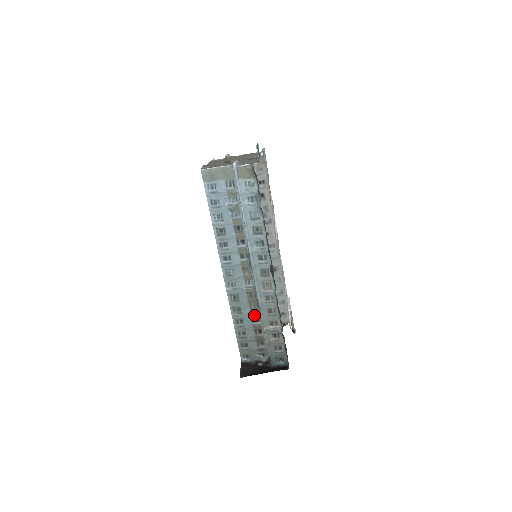
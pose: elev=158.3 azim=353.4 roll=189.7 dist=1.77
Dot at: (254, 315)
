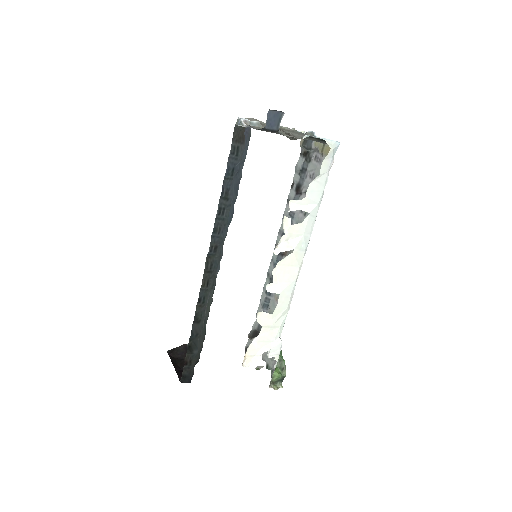
Dot at: occluded
